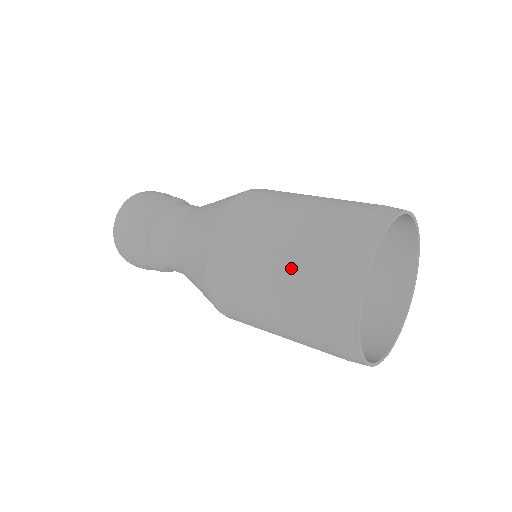
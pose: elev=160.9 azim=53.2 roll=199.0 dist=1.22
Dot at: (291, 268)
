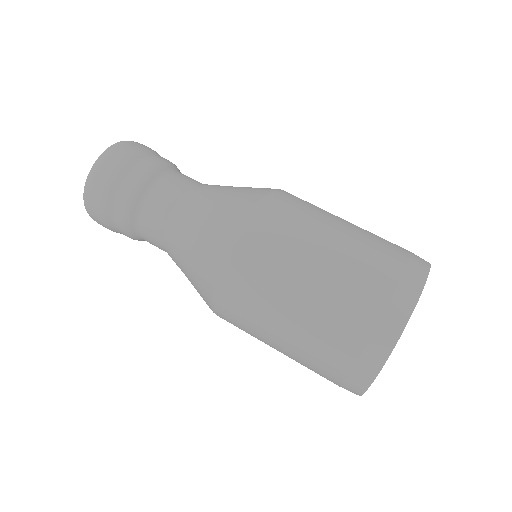
Dot at: (327, 299)
